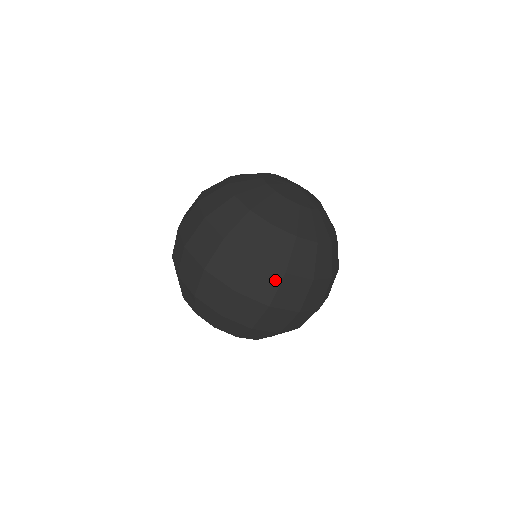
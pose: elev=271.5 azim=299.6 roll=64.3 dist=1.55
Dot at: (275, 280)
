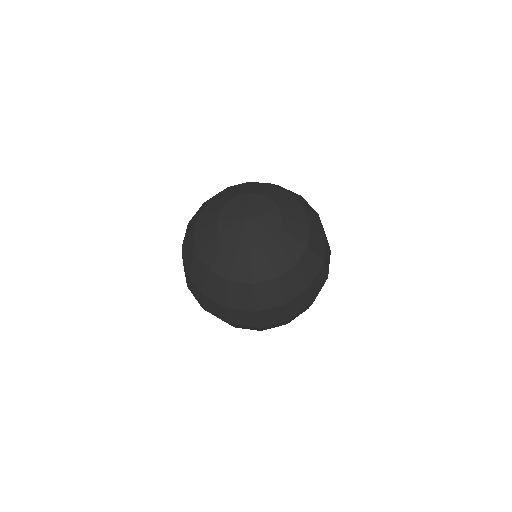
Dot at: (281, 310)
